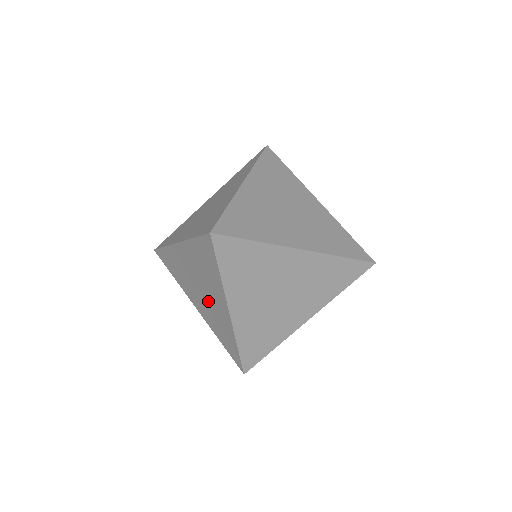
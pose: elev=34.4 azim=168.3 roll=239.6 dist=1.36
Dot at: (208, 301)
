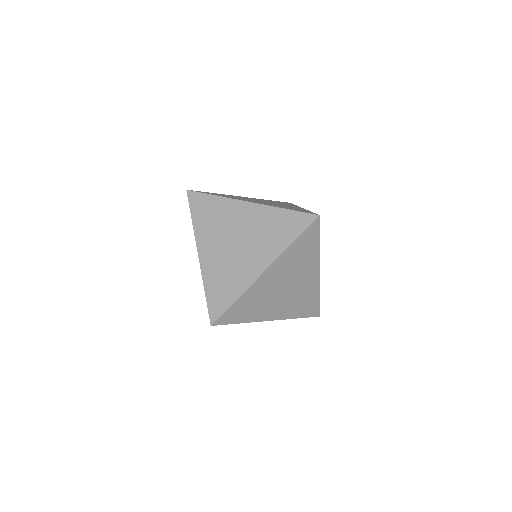
Dot at: (236, 254)
